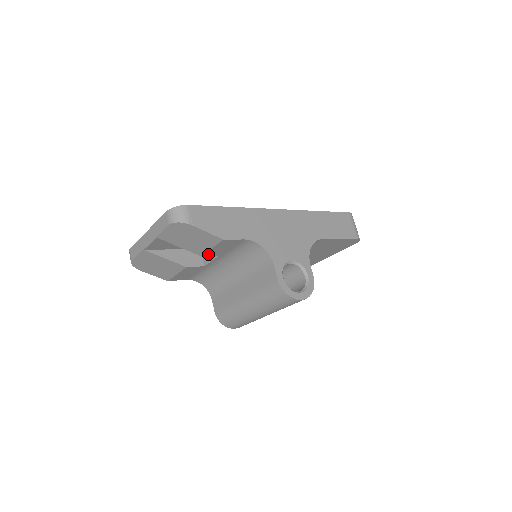
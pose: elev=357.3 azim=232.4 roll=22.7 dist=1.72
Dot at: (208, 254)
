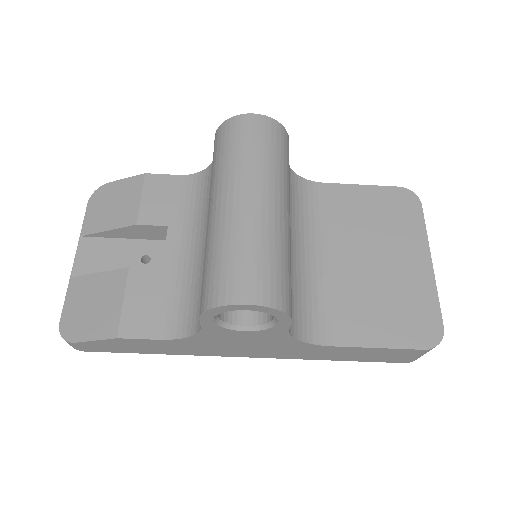
Dot at: (146, 220)
